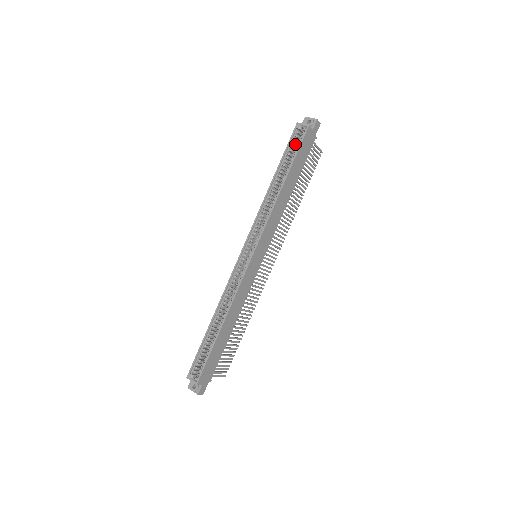
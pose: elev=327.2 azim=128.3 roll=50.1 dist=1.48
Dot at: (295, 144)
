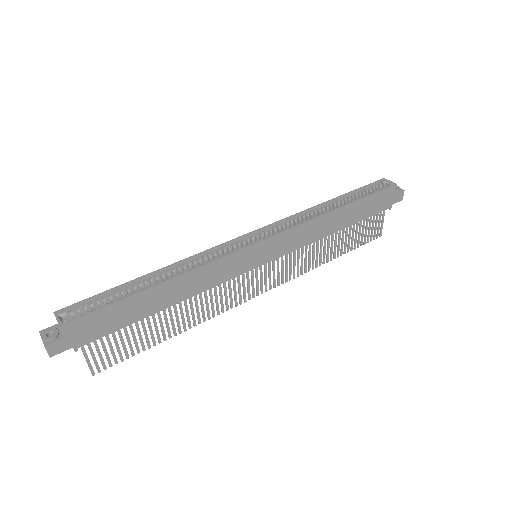
Dot at: (371, 192)
